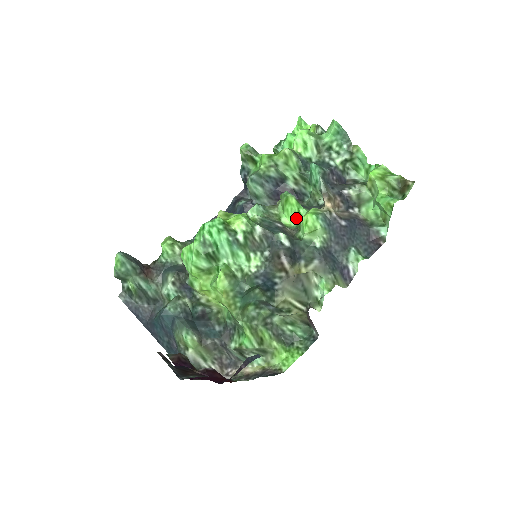
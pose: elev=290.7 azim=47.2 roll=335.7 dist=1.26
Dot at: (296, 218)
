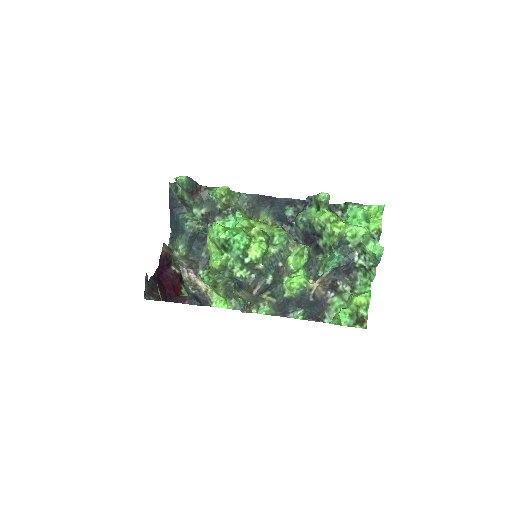
Dot at: (296, 267)
